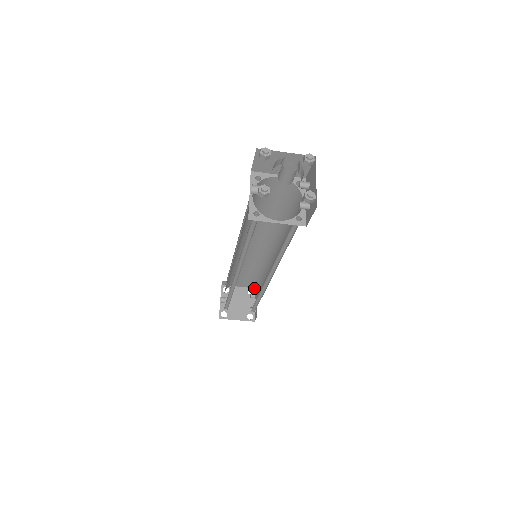
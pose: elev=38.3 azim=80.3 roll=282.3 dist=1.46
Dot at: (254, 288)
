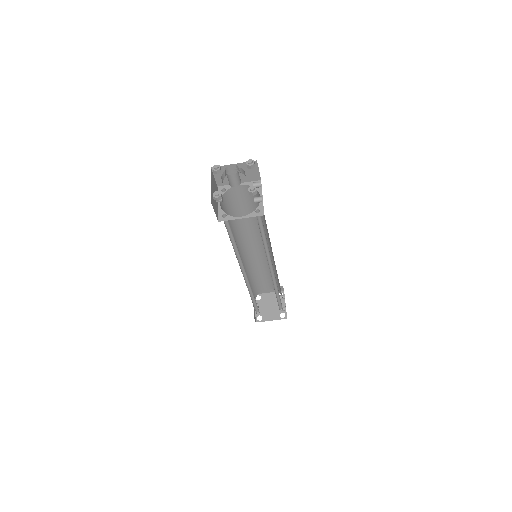
Dot at: (278, 289)
